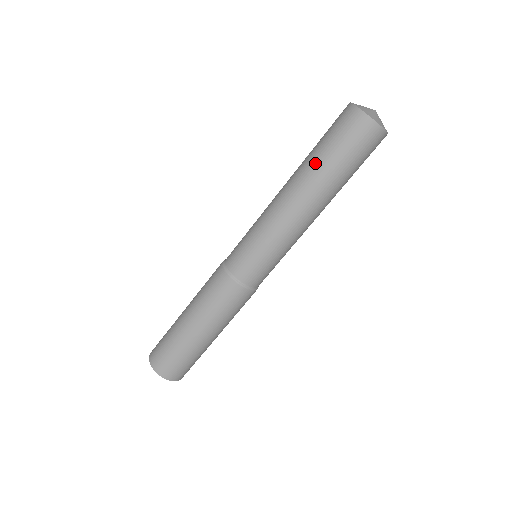
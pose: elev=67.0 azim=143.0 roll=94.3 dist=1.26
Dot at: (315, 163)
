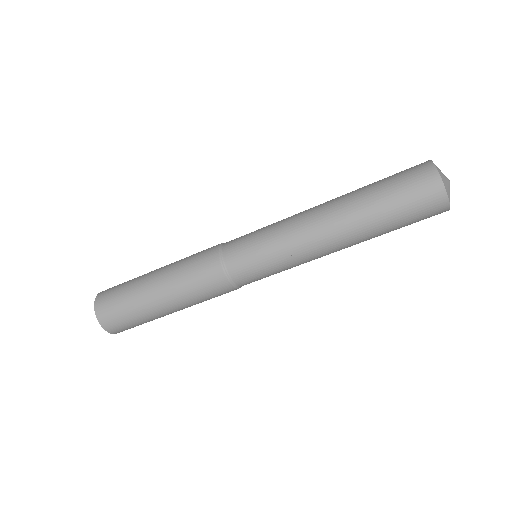
Dot at: (363, 193)
